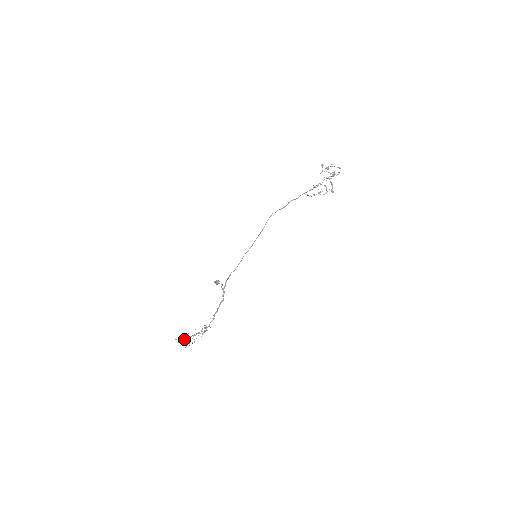
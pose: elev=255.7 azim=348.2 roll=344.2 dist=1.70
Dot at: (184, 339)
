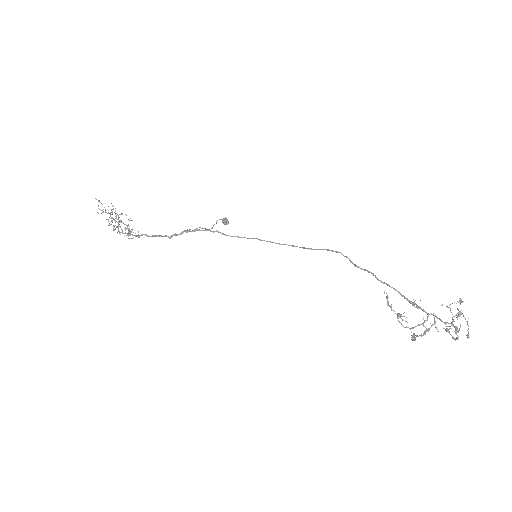
Dot at: (111, 212)
